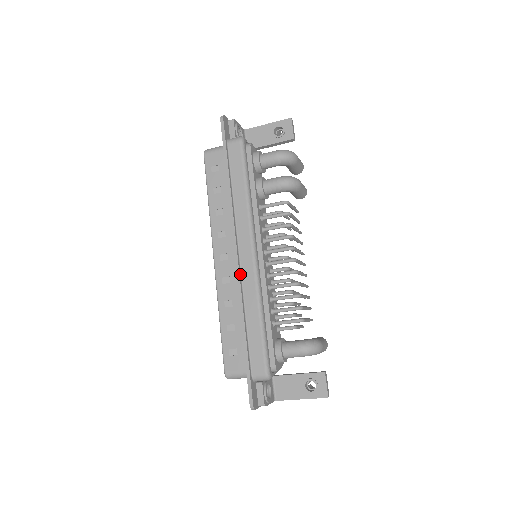
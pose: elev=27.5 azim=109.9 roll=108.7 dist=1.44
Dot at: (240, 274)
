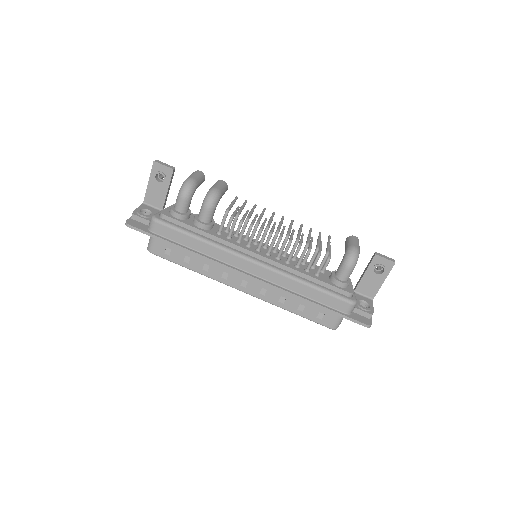
Dot at: (265, 281)
